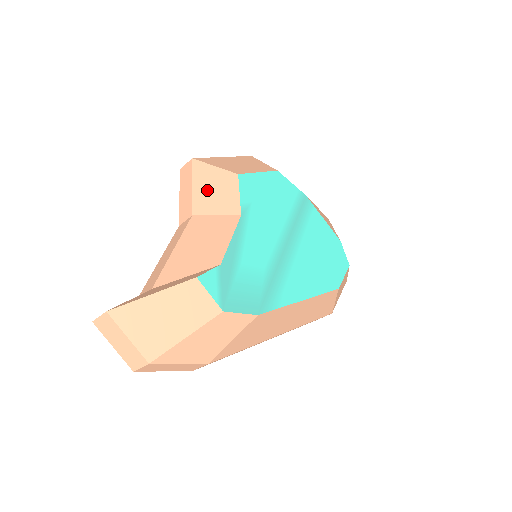
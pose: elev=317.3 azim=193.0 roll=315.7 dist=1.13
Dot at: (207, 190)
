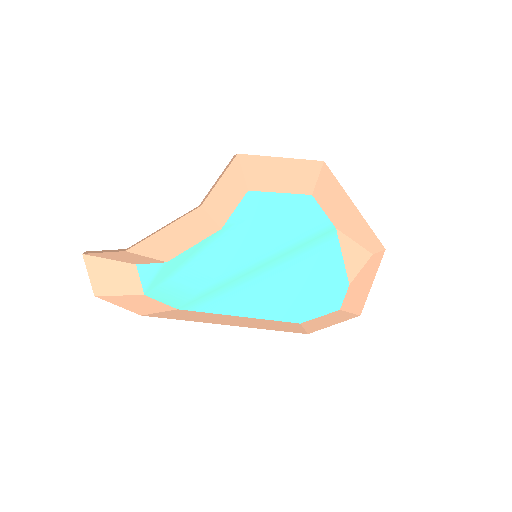
Dot at: (223, 191)
